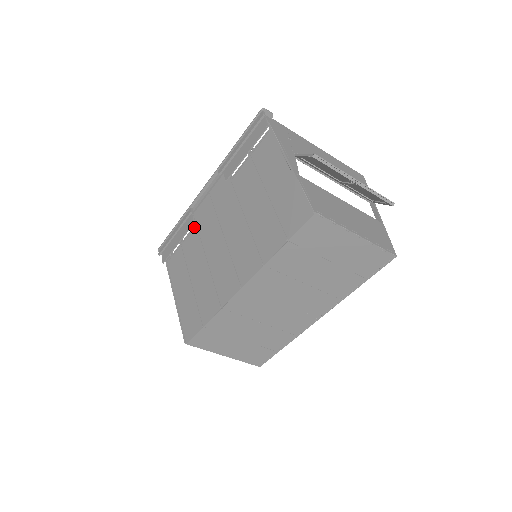
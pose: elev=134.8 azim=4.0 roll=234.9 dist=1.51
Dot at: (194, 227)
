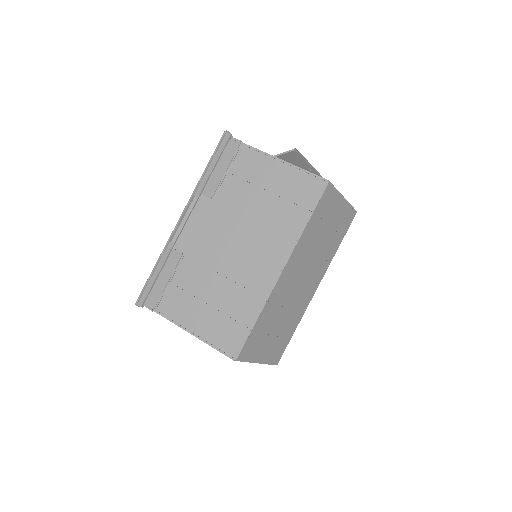
Dot at: (182, 257)
